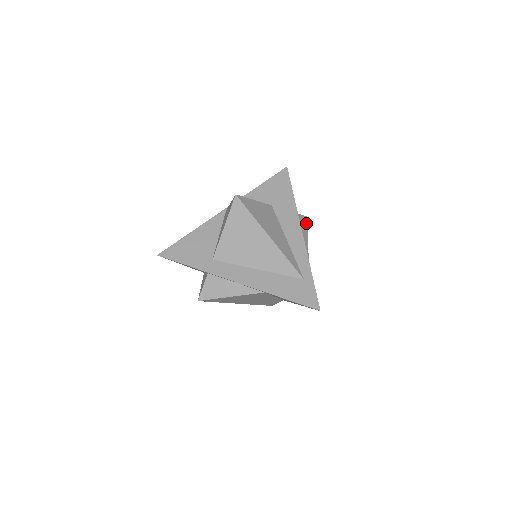
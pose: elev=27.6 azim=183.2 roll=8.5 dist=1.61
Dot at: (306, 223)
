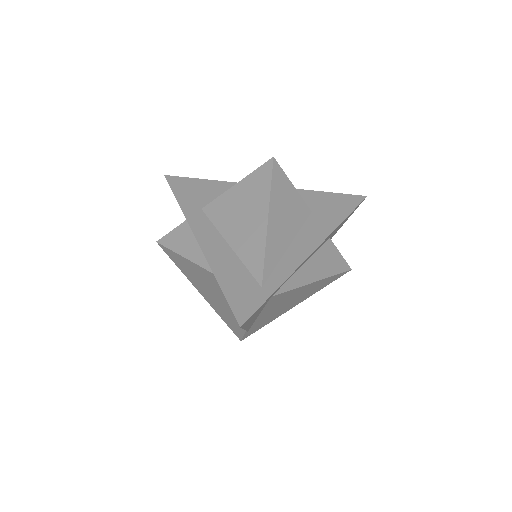
Dot at: (342, 270)
